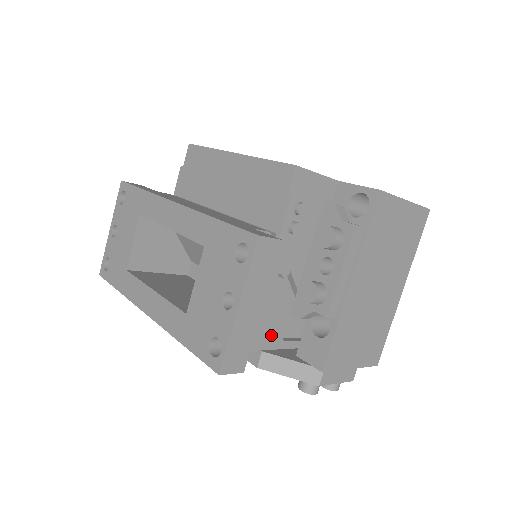
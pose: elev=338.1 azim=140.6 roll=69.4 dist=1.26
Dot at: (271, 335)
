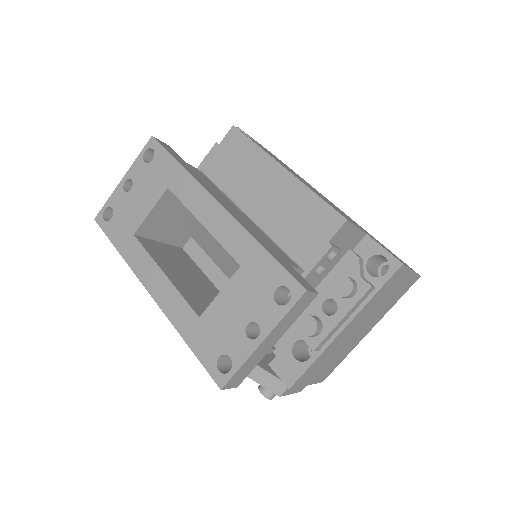
Dot at: occluded
